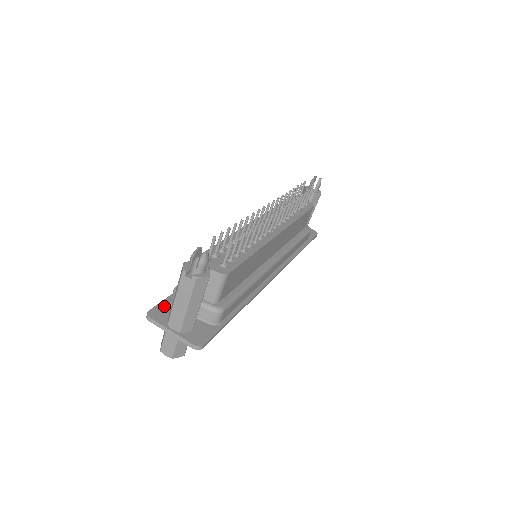
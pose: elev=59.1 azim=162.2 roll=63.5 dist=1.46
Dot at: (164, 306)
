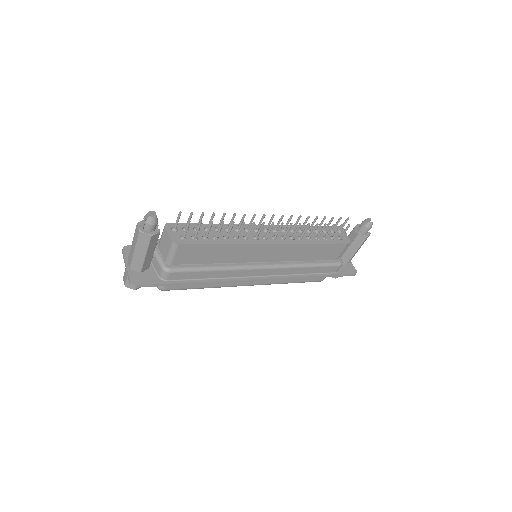
Dot at: occluded
